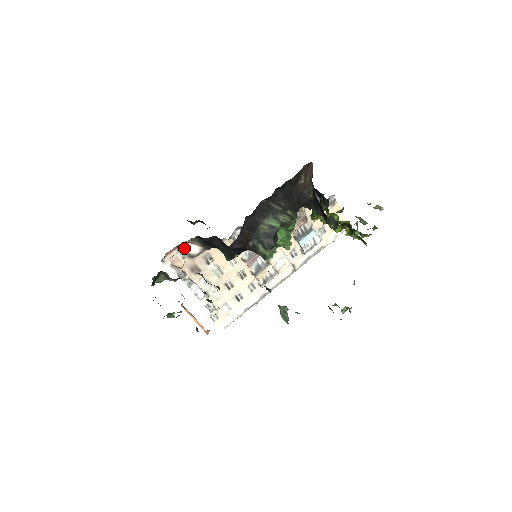
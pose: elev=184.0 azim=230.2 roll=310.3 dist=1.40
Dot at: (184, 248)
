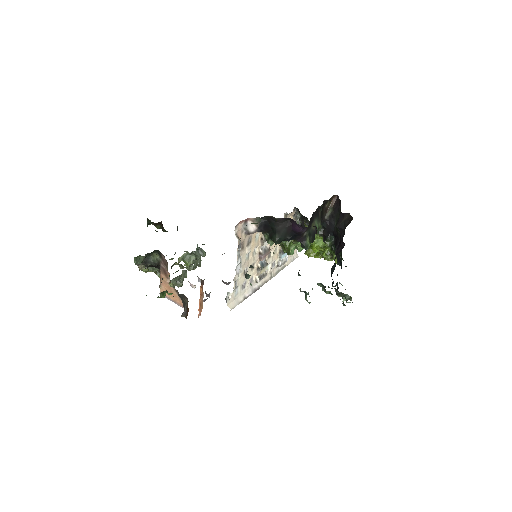
Dot at: (247, 223)
